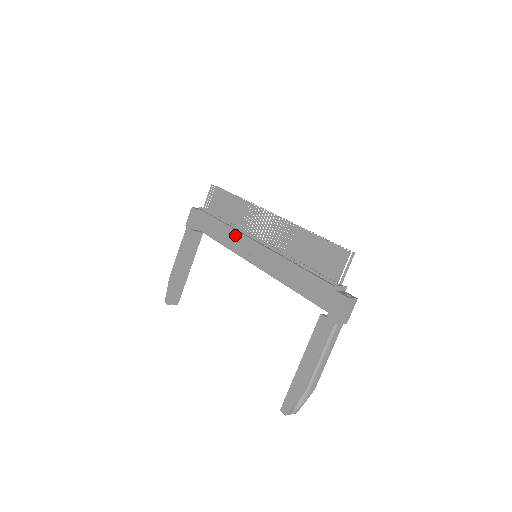
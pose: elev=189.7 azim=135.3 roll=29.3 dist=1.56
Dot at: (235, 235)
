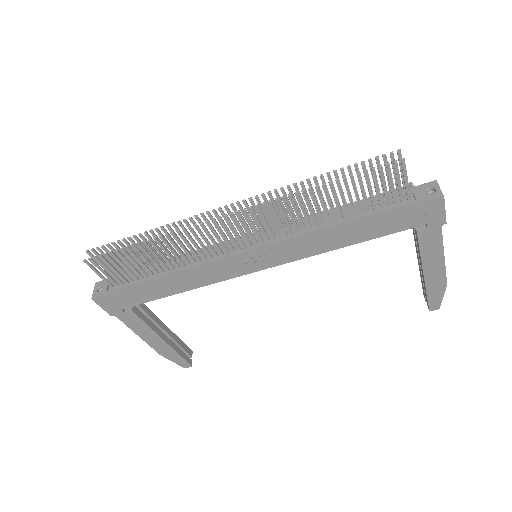
Dot at: (207, 269)
